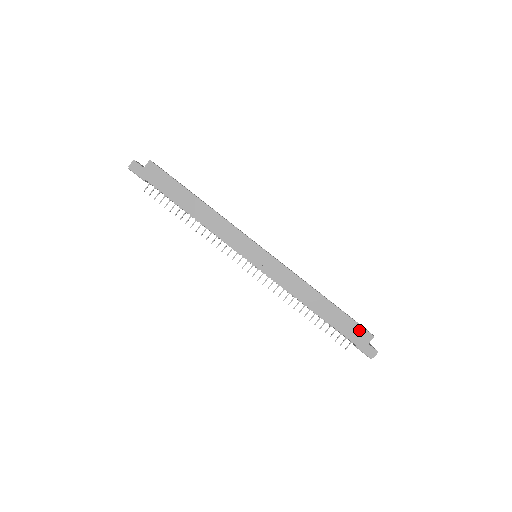
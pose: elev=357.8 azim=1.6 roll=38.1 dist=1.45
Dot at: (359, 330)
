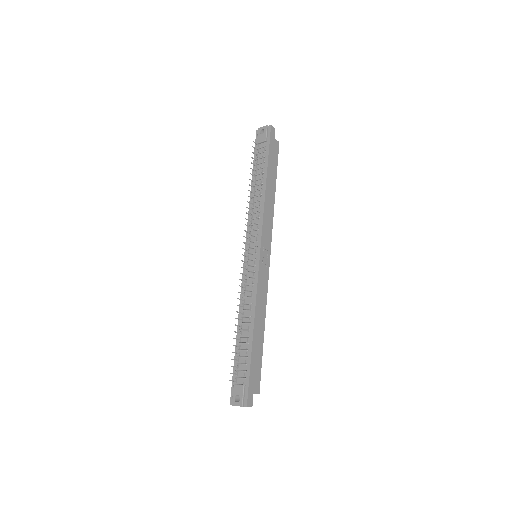
Dot at: (258, 377)
